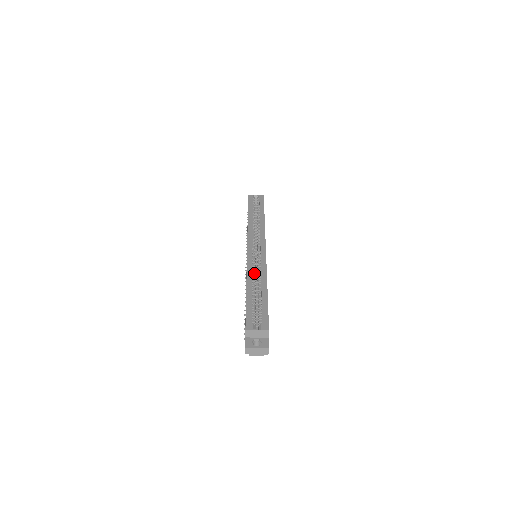
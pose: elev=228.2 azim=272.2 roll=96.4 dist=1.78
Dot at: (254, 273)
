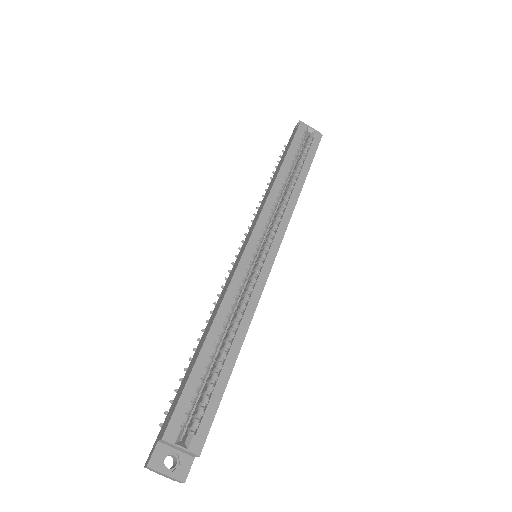
Dot at: (234, 304)
